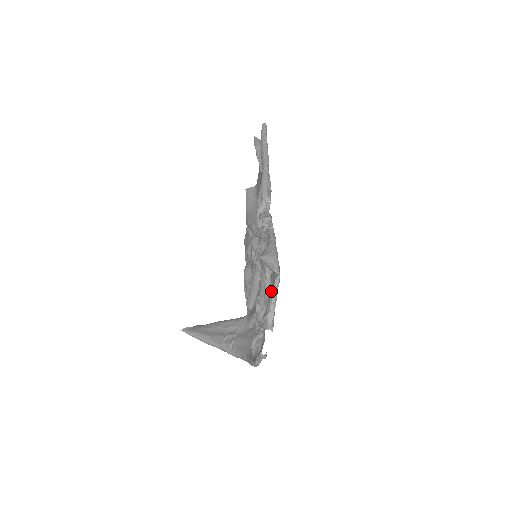
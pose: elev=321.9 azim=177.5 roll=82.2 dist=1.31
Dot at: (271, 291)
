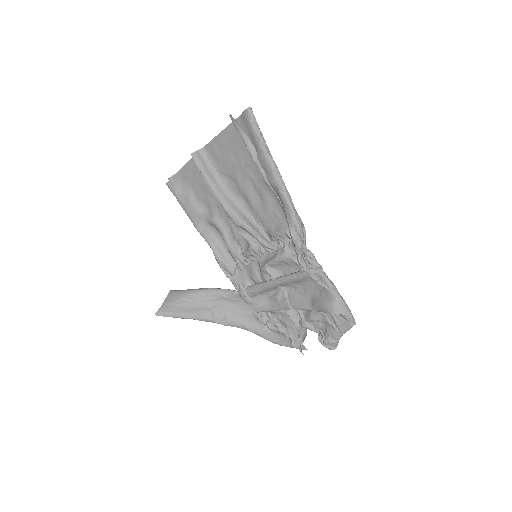
Dot at: (343, 331)
